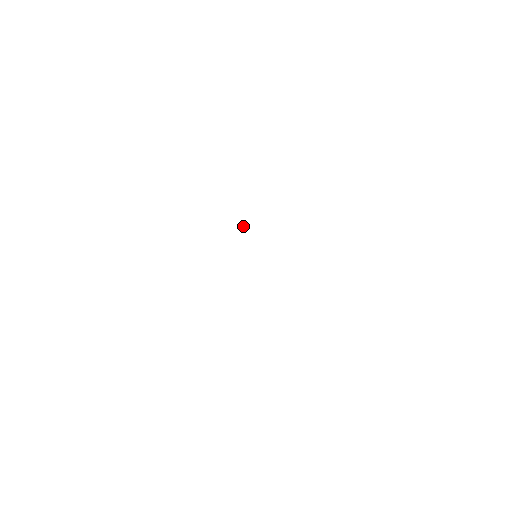
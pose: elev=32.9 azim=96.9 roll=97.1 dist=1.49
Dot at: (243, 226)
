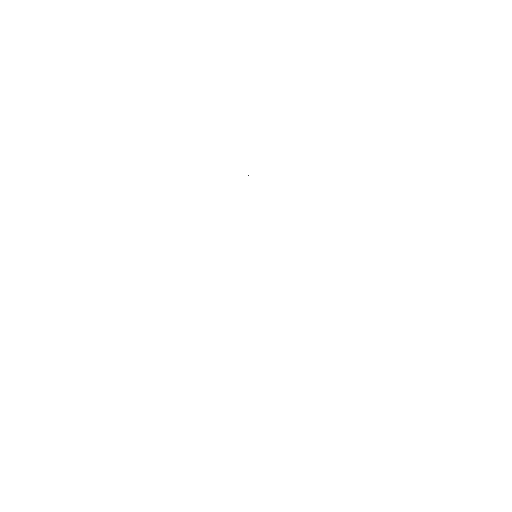
Dot at: occluded
